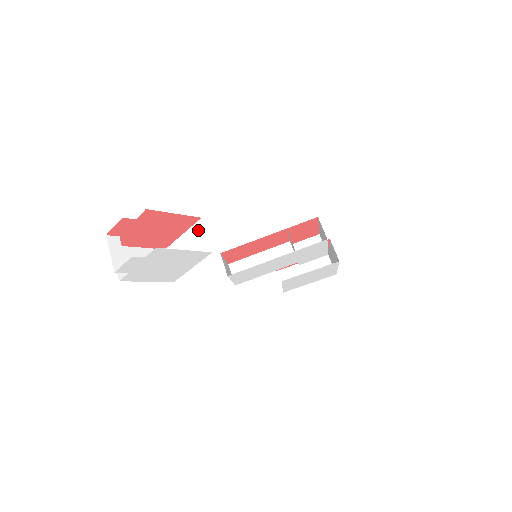
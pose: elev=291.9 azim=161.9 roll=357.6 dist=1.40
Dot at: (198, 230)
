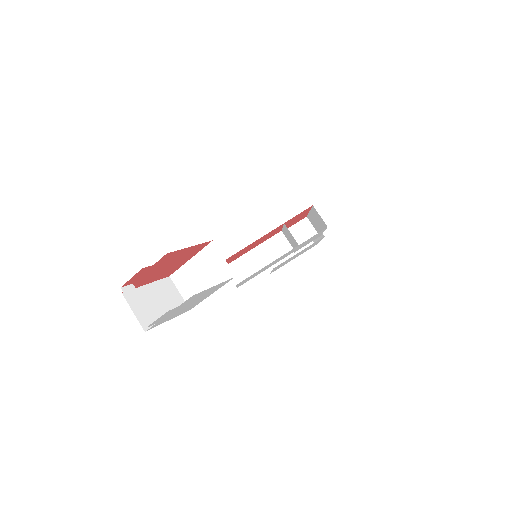
Dot at: (211, 254)
